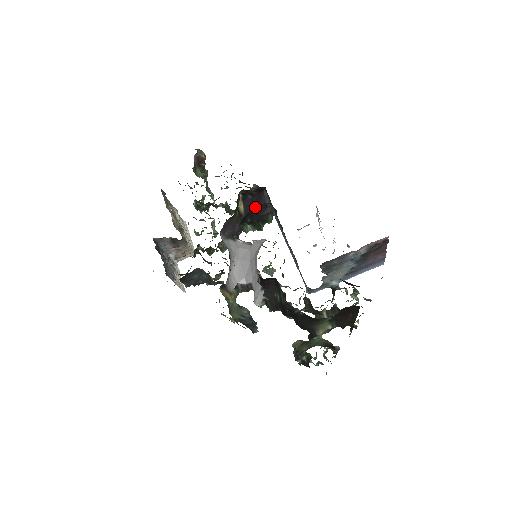
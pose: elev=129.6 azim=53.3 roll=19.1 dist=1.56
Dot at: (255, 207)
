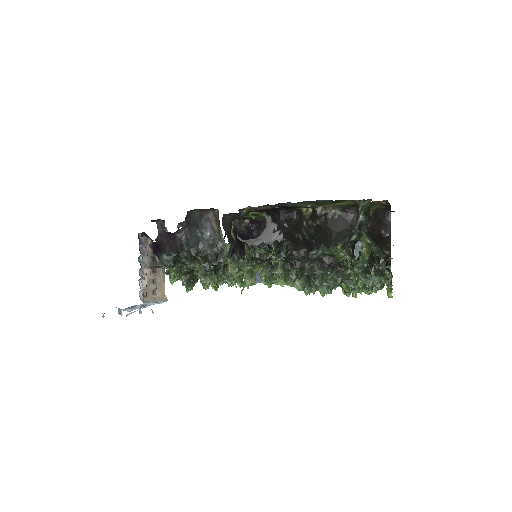
Dot at: (244, 244)
